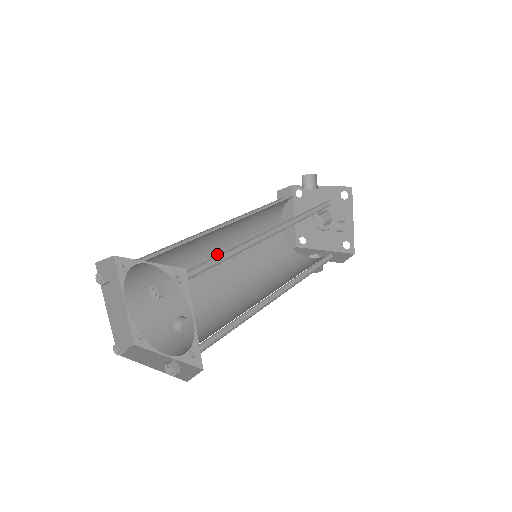
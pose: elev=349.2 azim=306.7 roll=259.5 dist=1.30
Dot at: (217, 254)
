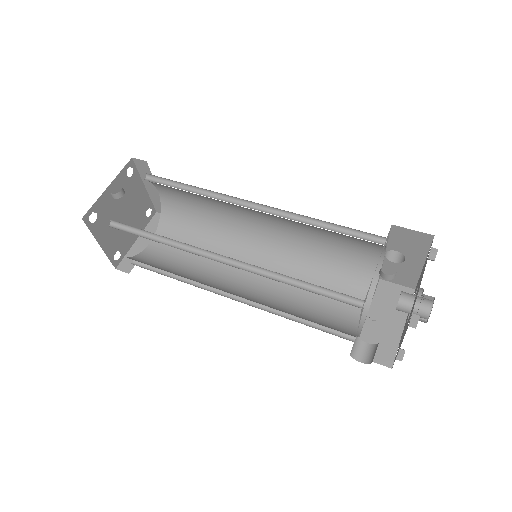
Dot at: (249, 274)
